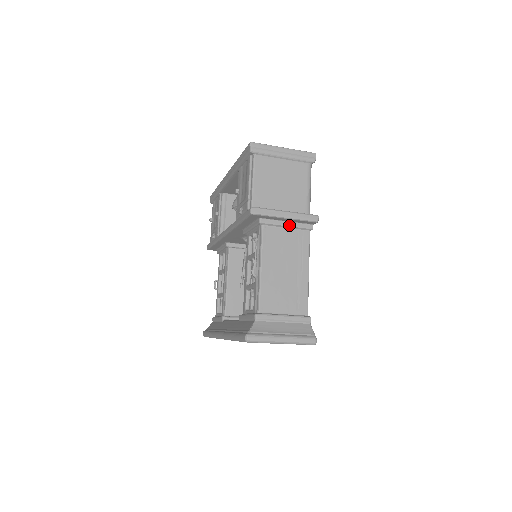
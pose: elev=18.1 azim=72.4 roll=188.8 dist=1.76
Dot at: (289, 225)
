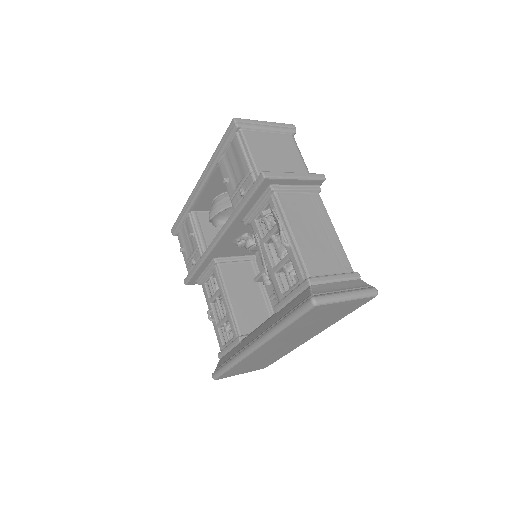
Dot at: (299, 189)
